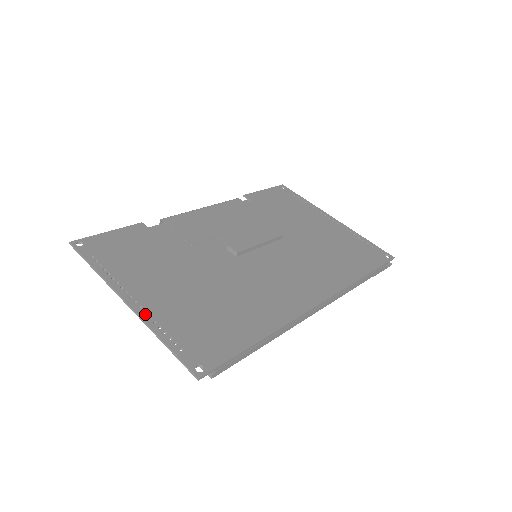
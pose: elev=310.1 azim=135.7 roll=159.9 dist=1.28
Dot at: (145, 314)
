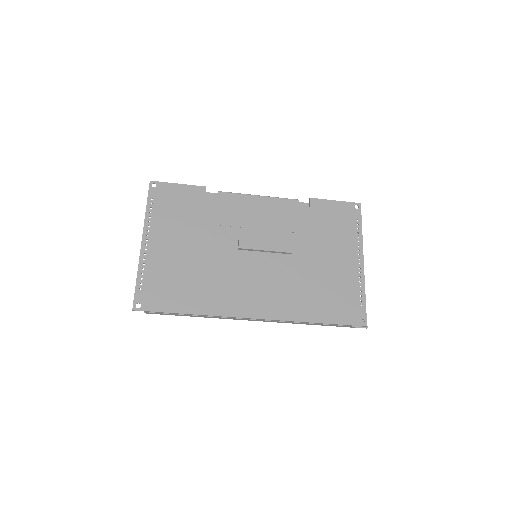
Dot at: (144, 256)
